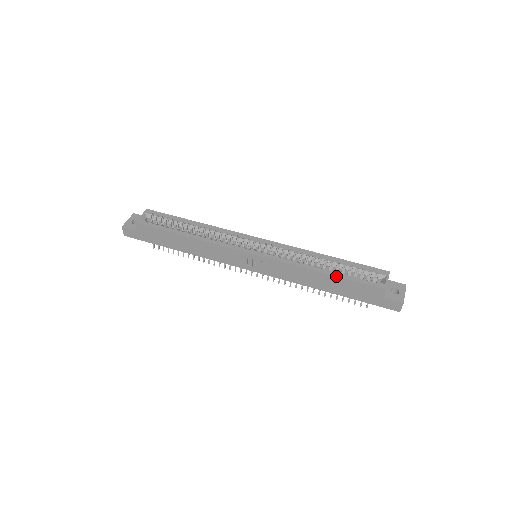
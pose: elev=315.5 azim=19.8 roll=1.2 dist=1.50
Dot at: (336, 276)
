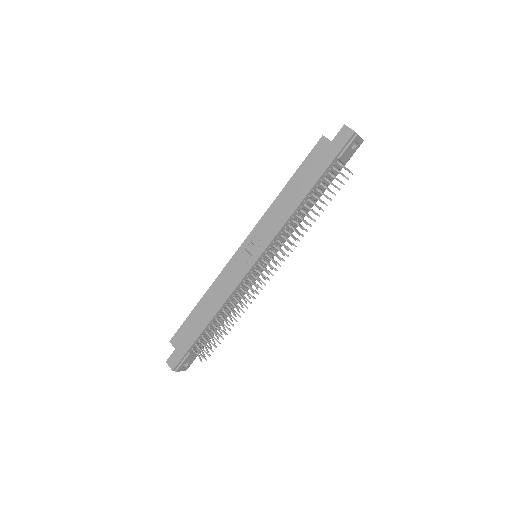
Dot at: (292, 177)
